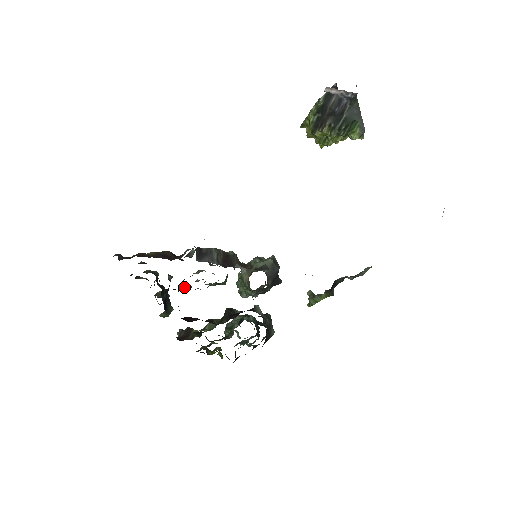
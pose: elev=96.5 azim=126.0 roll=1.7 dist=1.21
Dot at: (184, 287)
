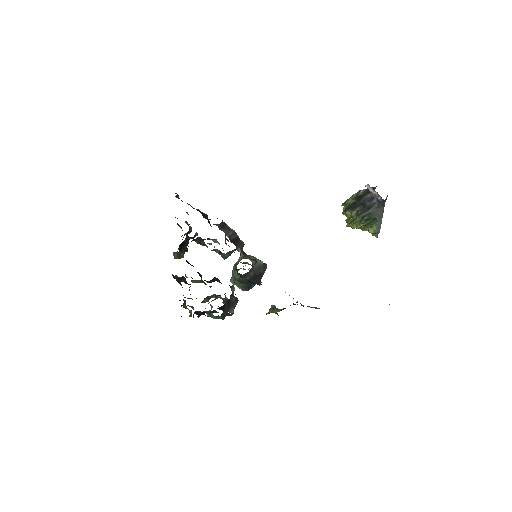
Dot at: (200, 241)
